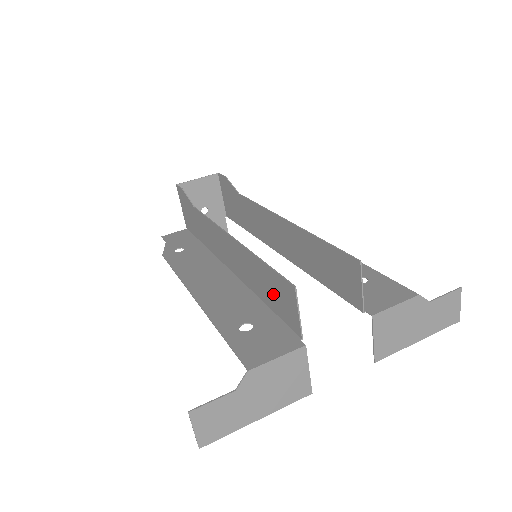
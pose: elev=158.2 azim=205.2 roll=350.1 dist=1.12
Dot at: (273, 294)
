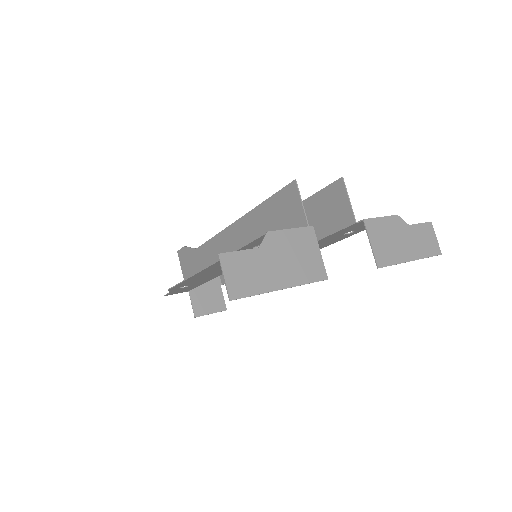
Dot at: (278, 221)
